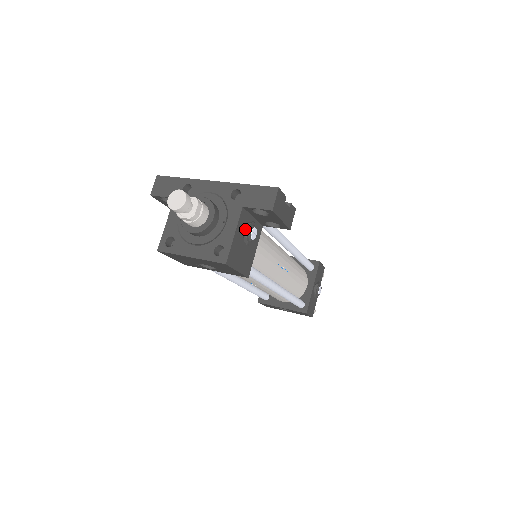
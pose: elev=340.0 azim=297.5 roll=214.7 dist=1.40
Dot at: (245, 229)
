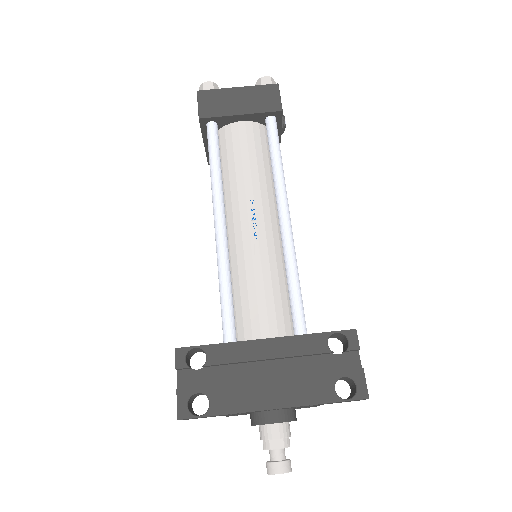
Dot at: occluded
